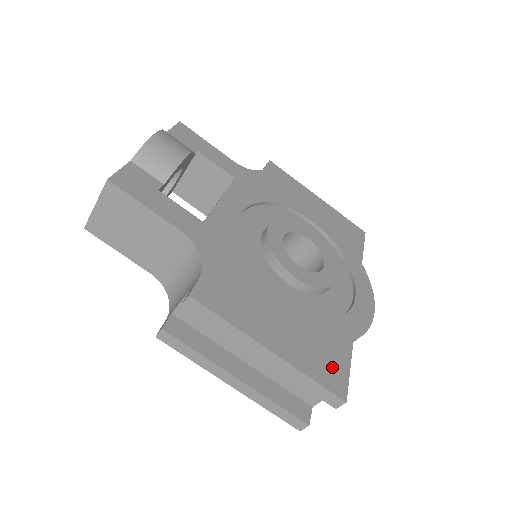
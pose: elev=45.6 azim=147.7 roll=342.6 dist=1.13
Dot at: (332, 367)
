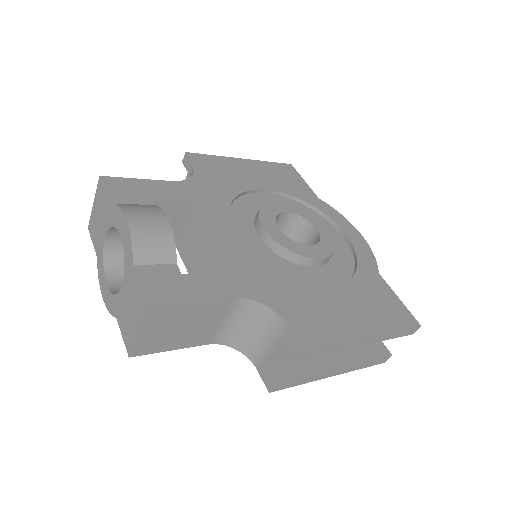
Dot at: (394, 308)
